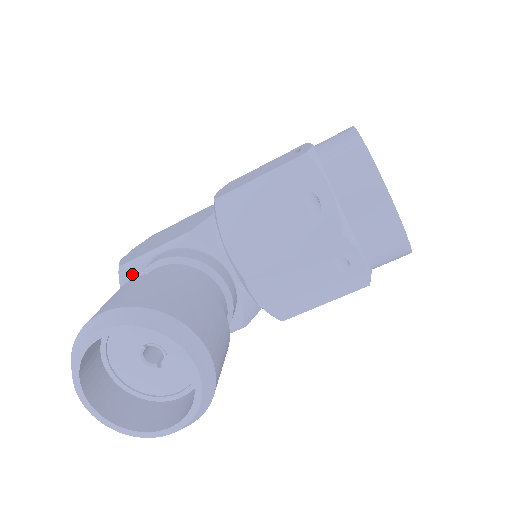
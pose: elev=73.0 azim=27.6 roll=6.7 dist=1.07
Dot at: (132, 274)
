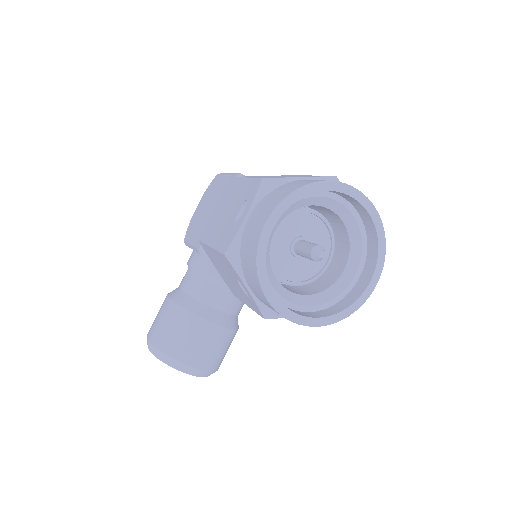
Dot at: occluded
